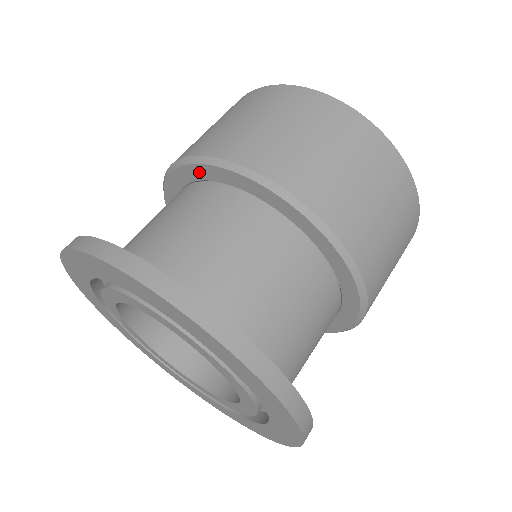
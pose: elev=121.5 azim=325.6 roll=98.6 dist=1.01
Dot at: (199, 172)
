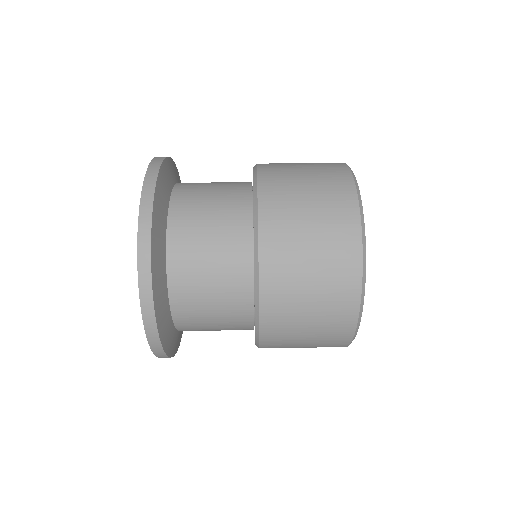
Dot at: occluded
